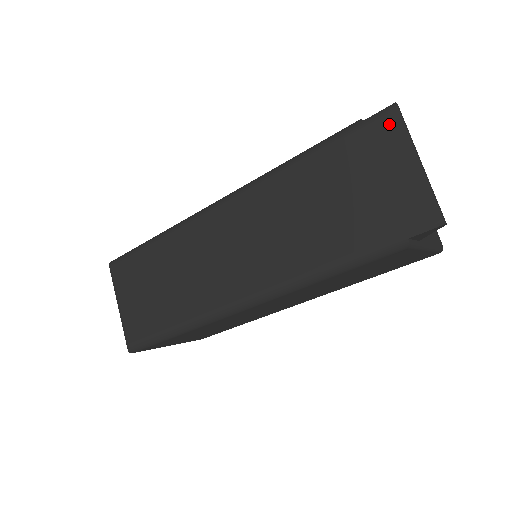
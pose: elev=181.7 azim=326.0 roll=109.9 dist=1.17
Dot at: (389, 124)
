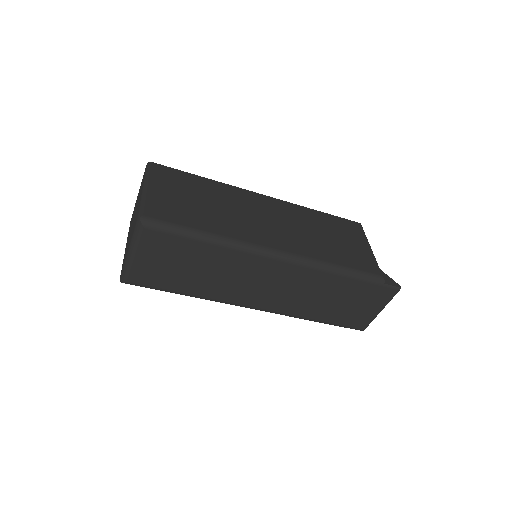
Dot at: (390, 294)
